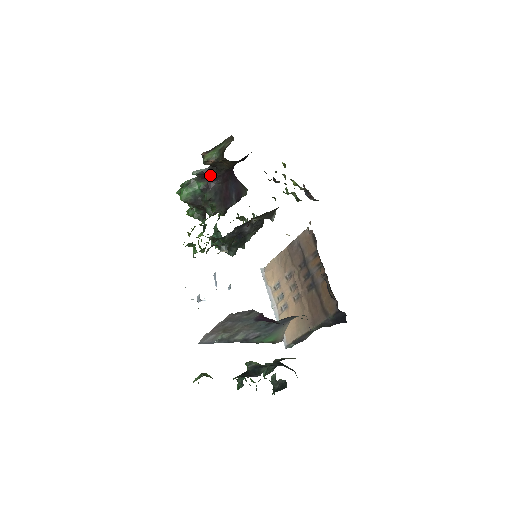
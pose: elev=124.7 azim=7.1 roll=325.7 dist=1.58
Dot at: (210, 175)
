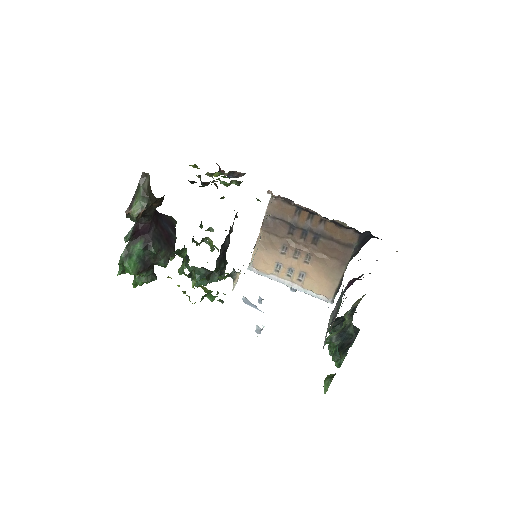
Dot at: (142, 229)
